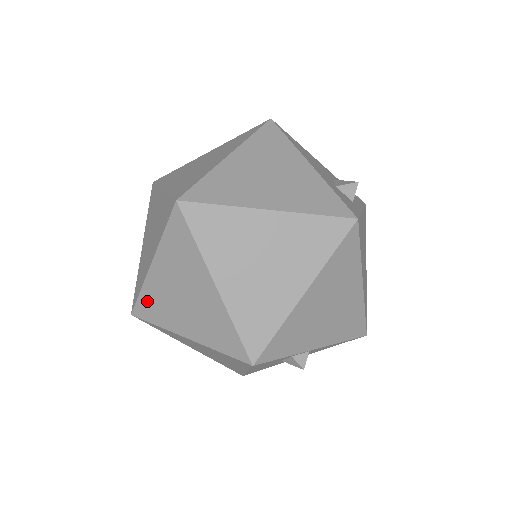
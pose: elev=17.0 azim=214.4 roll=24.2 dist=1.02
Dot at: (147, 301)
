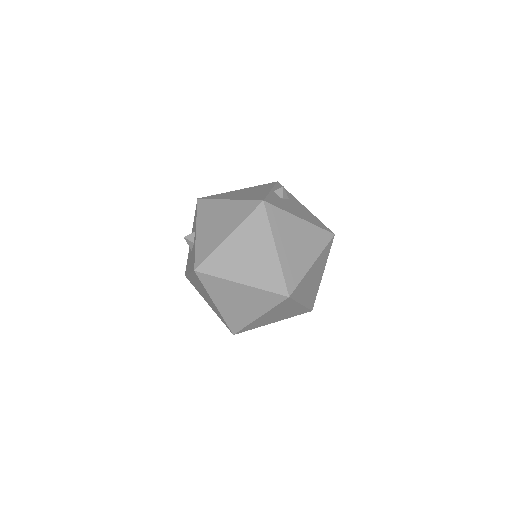
Dot at: (215, 282)
